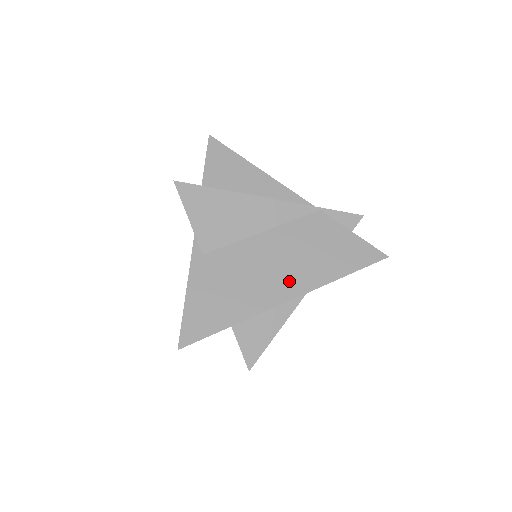
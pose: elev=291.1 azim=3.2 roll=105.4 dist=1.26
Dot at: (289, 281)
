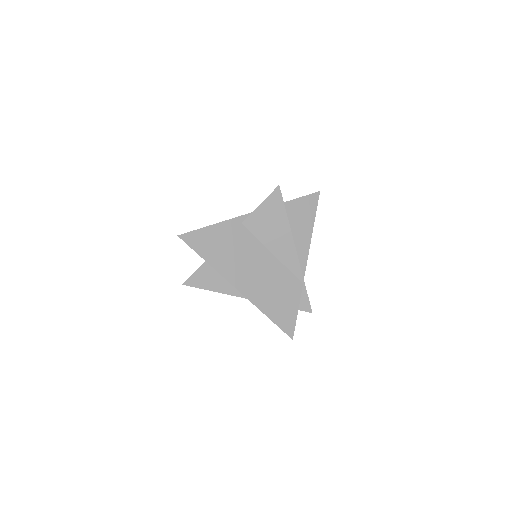
Dot at: (249, 284)
